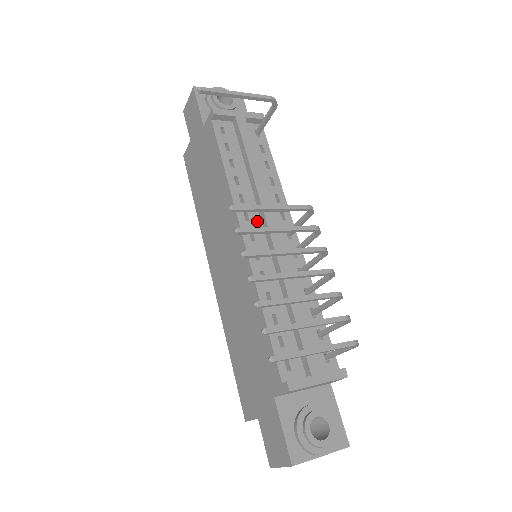
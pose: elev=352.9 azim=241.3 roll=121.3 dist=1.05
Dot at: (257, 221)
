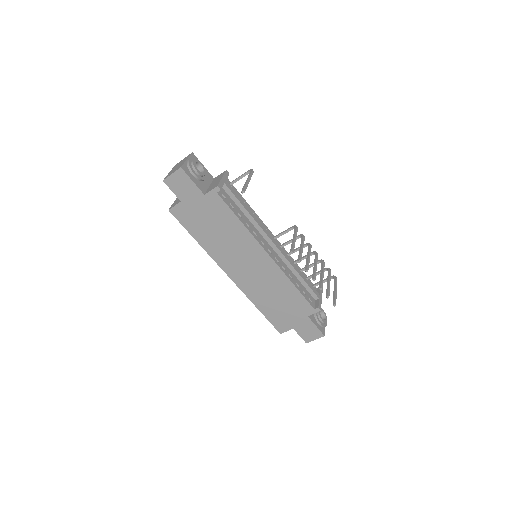
Dot at: (265, 242)
